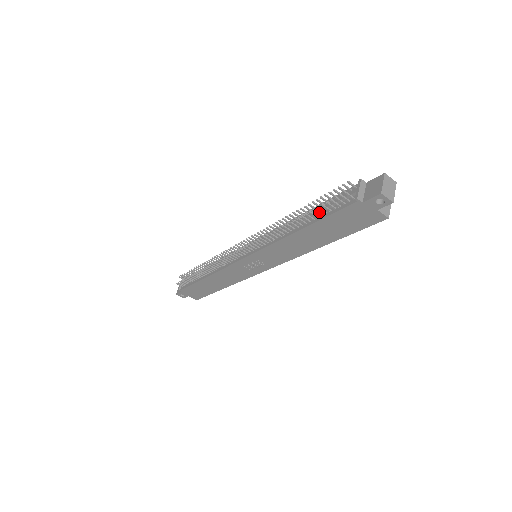
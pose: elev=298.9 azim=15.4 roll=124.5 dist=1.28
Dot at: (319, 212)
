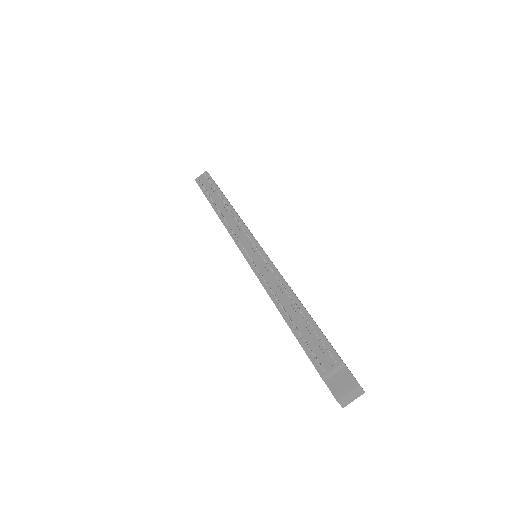
Dot at: (299, 332)
